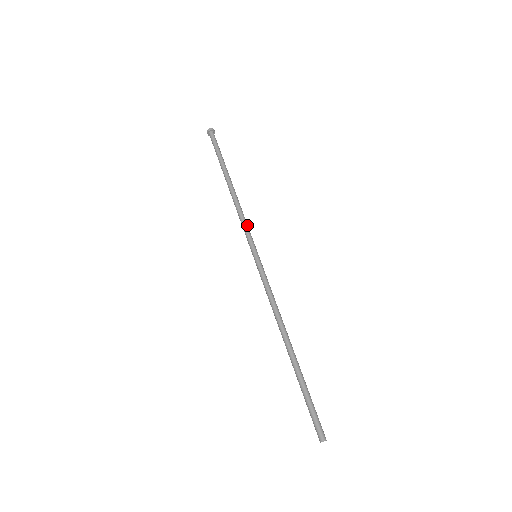
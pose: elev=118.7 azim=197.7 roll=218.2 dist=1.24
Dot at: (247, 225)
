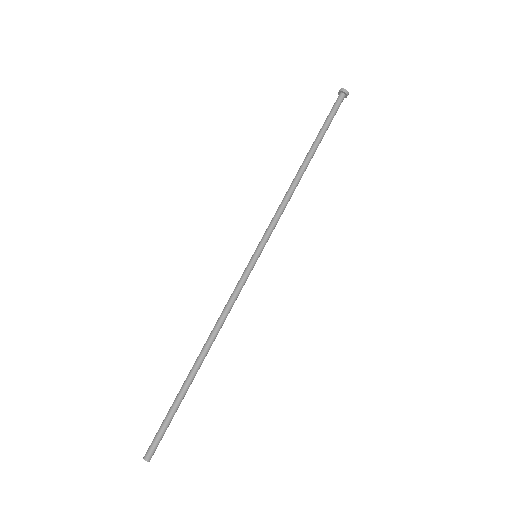
Dot at: (277, 219)
